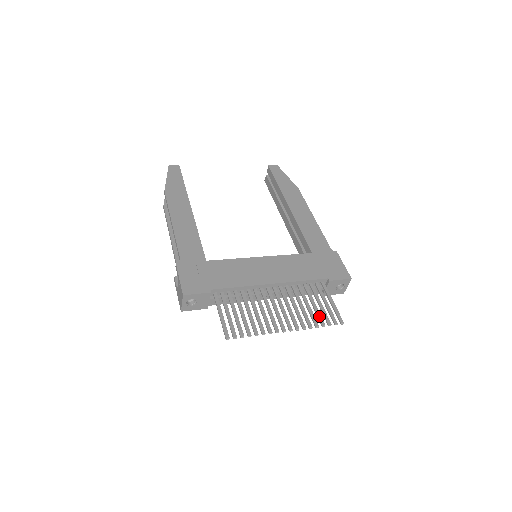
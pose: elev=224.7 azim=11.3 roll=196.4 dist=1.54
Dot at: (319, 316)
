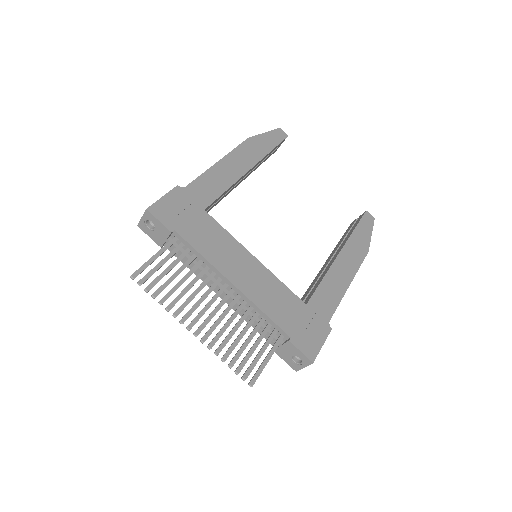
Dot at: (238, 354)
